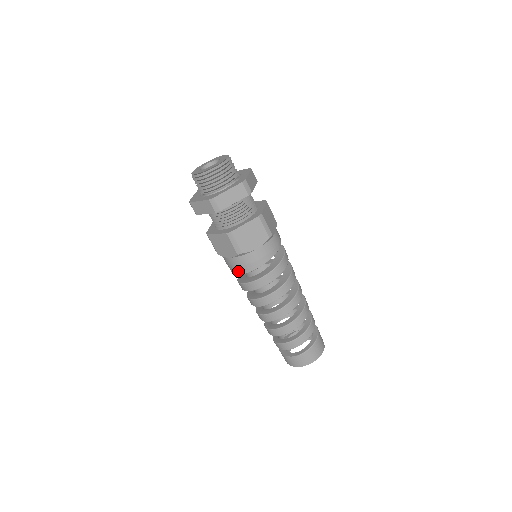
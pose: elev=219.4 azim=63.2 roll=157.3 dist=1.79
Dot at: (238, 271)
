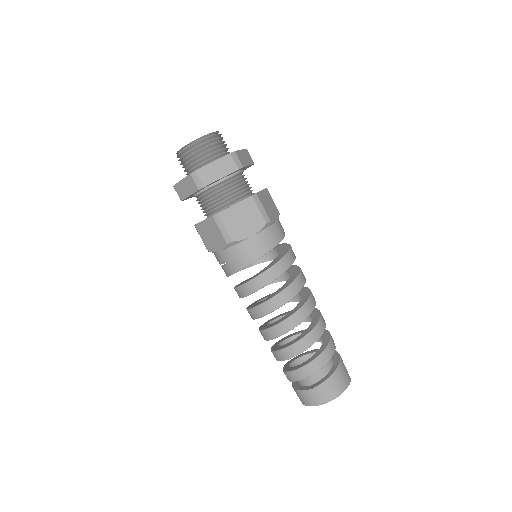
Dot at: (231, 269)
